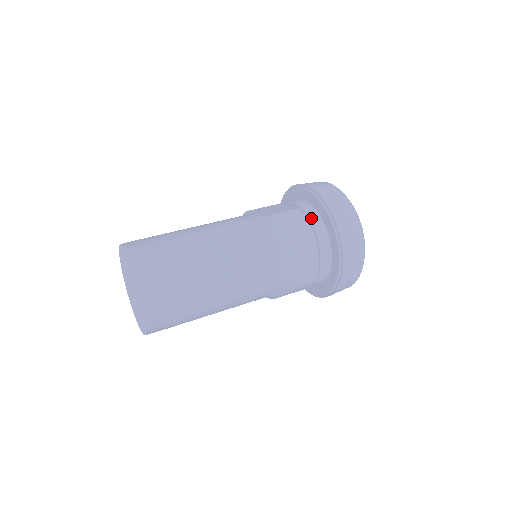
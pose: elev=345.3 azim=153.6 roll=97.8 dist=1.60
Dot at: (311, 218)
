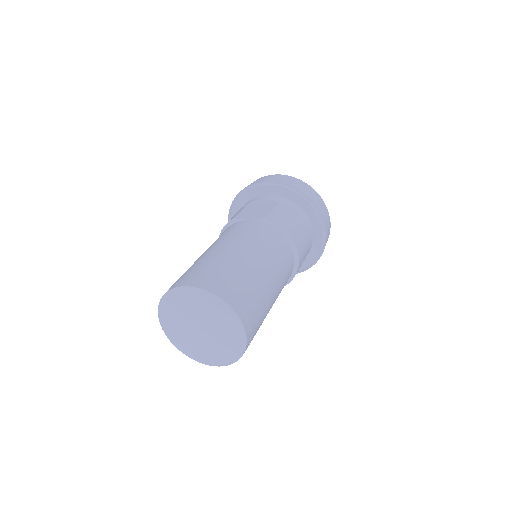
Dot at: (293, 208)
